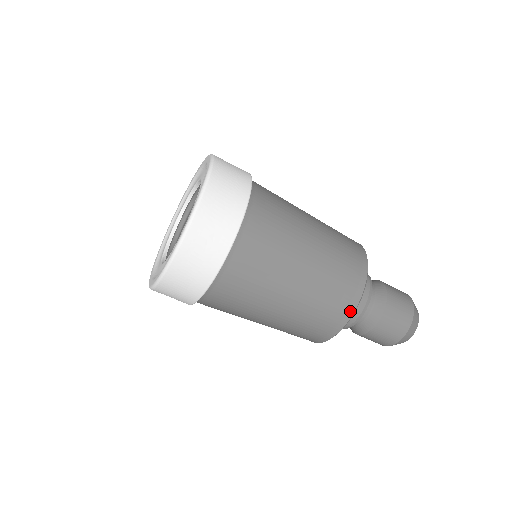
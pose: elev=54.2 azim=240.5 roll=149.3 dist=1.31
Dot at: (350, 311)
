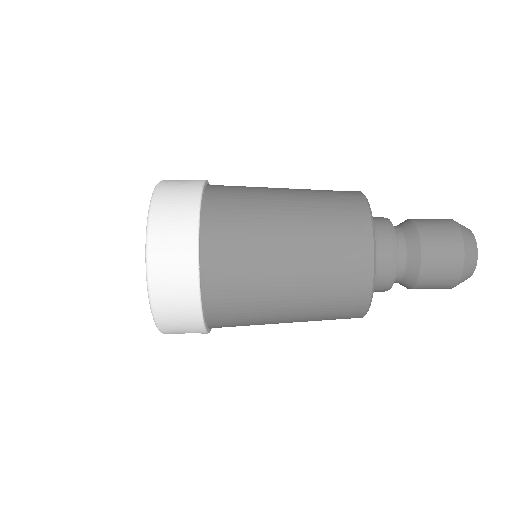
Dot at: (368, 271)
